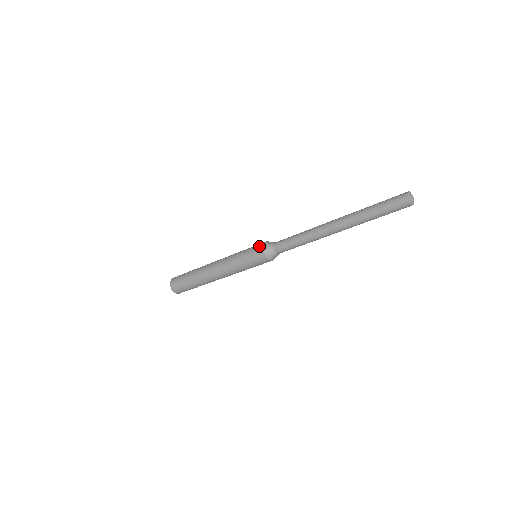
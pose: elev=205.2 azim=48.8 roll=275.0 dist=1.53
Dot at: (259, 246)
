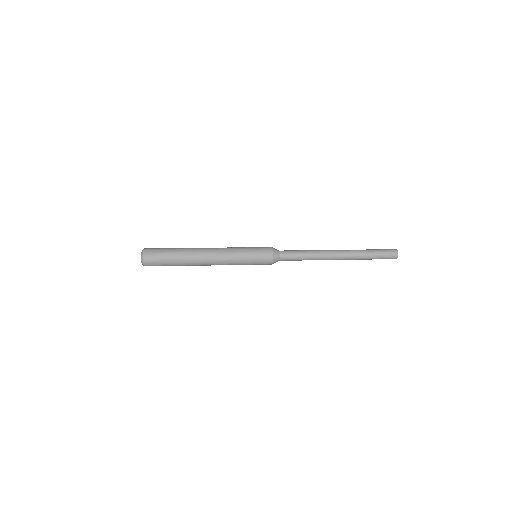
Dot at: (268, 248)
